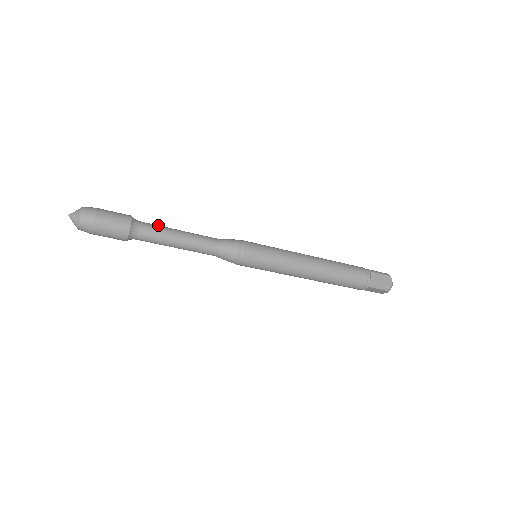
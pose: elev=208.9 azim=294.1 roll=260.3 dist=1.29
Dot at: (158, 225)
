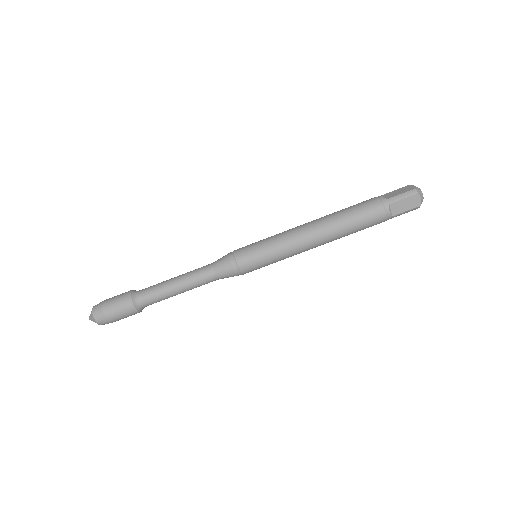
Dot at: occluded
